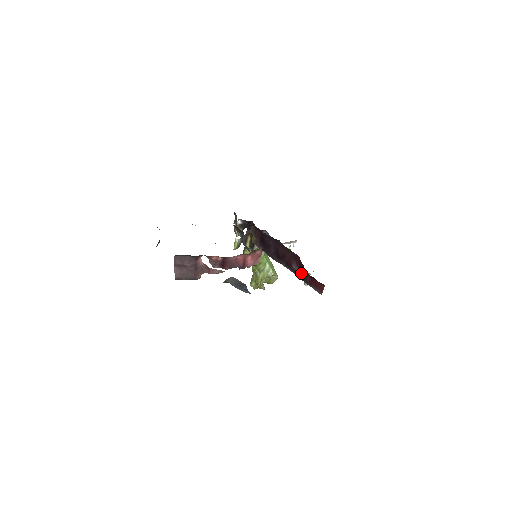
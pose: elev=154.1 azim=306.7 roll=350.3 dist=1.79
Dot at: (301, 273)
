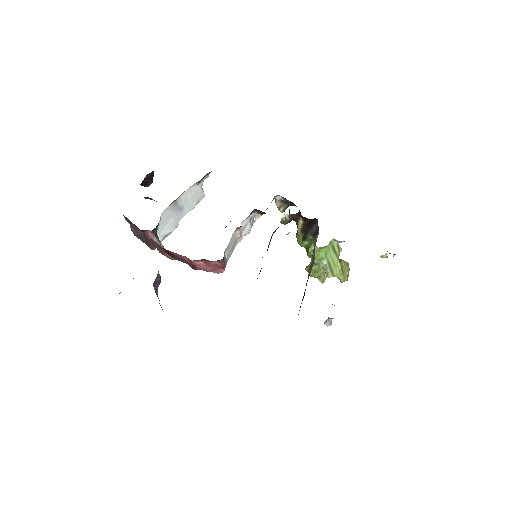
Dot at: occluded
